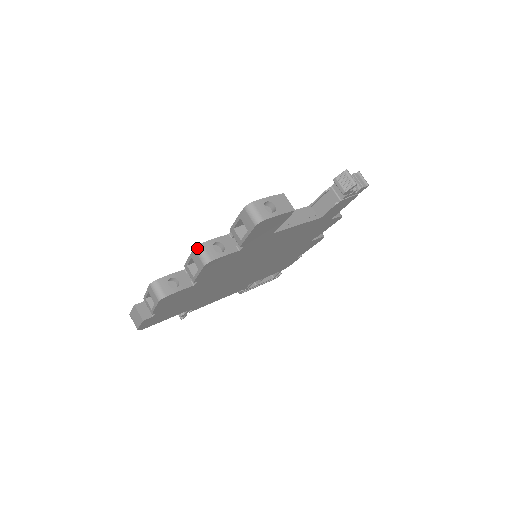
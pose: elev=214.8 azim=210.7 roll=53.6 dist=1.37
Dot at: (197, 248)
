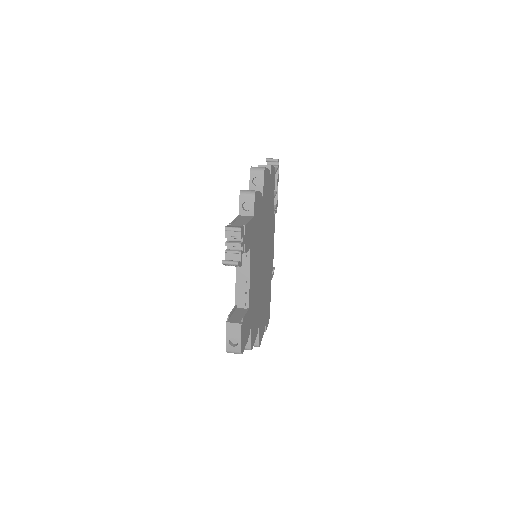
Dot at: occluded
